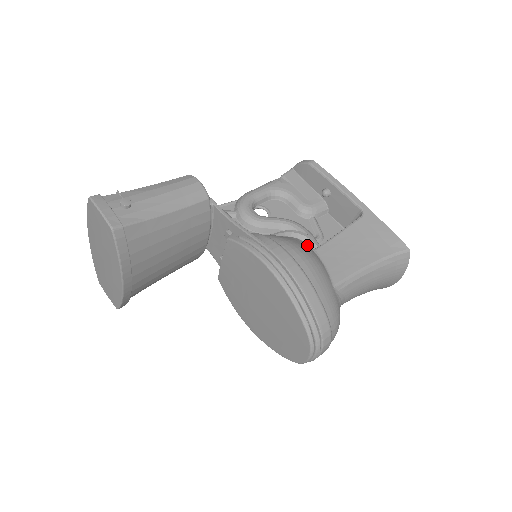
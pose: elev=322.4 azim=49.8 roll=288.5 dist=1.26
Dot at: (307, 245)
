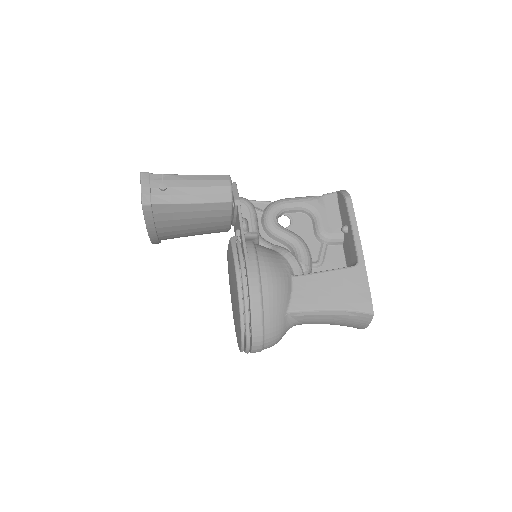
Dot at: (289, 270)
